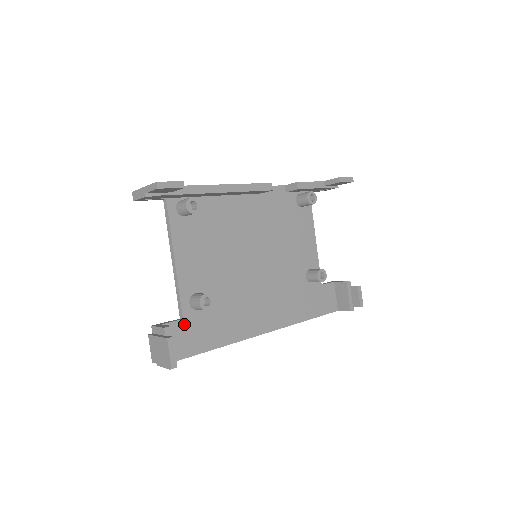
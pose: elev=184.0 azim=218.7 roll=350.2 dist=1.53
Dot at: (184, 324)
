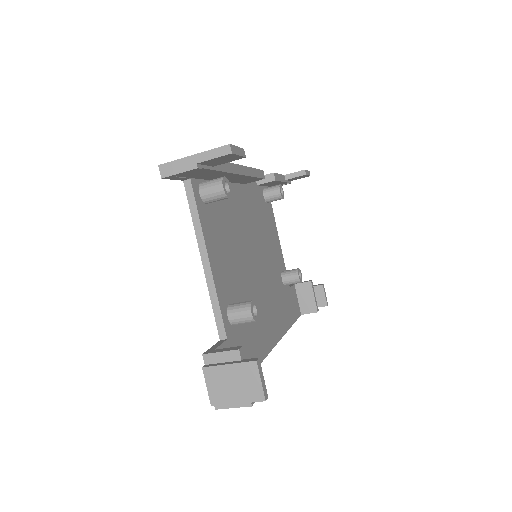
Dot at: (229, 346)
